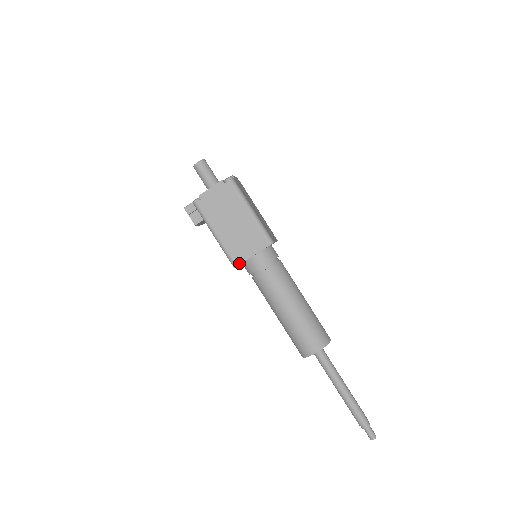
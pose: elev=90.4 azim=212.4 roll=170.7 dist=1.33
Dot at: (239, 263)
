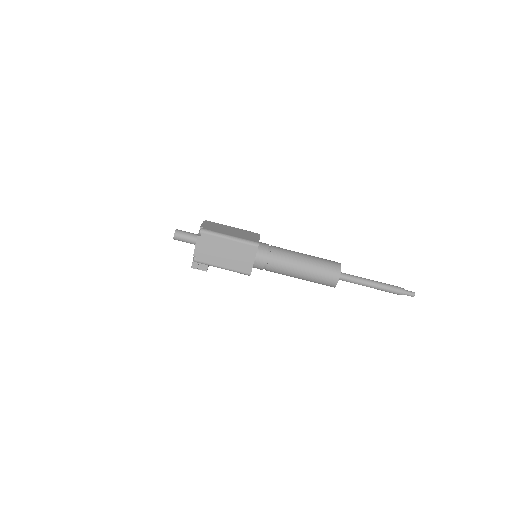
Dot at: (250, 271)
